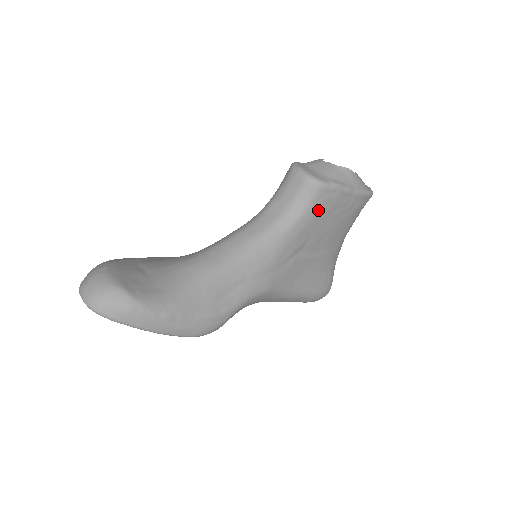
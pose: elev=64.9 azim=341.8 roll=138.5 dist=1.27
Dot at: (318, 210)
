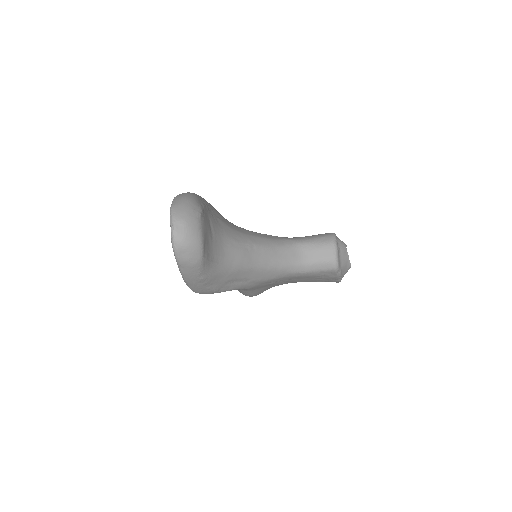
Dot at: (317, 275)
